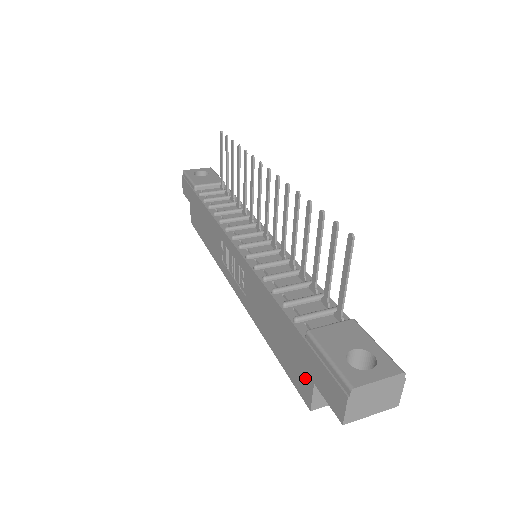
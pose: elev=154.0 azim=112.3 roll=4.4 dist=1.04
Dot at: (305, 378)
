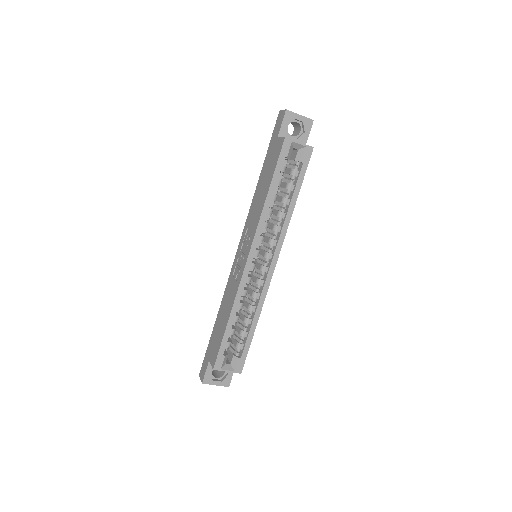
Dot at: (276, 146)
